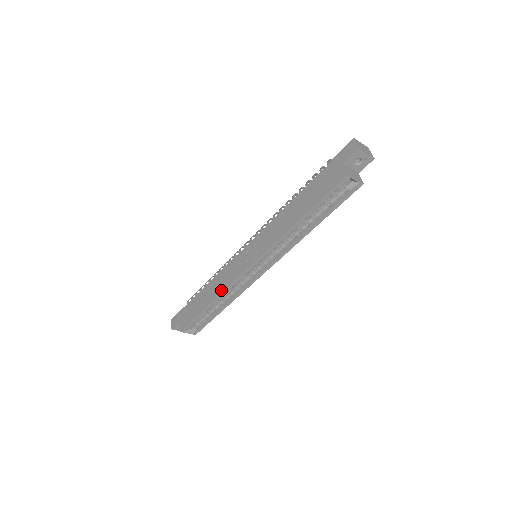
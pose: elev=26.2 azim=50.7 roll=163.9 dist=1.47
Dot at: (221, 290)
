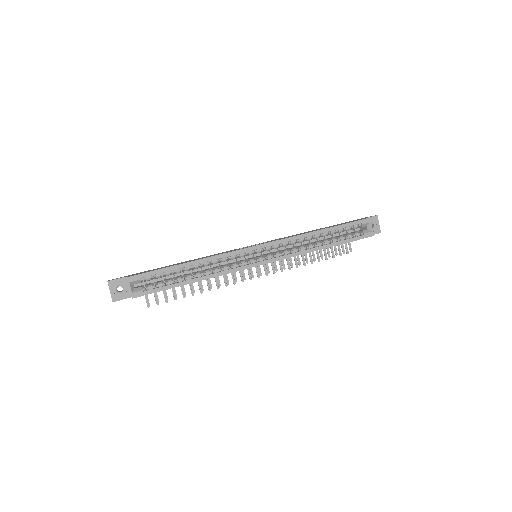
Dot at: (212, 256)
